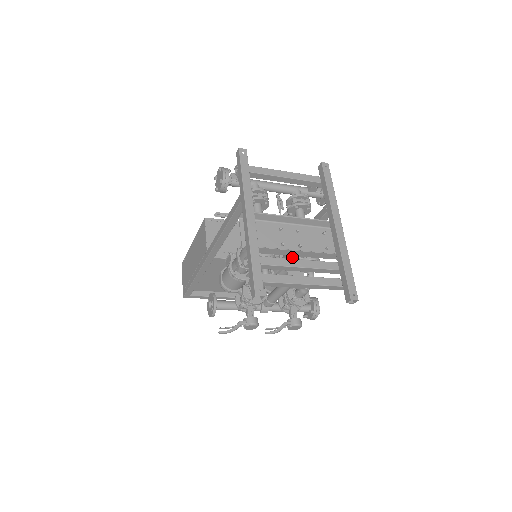
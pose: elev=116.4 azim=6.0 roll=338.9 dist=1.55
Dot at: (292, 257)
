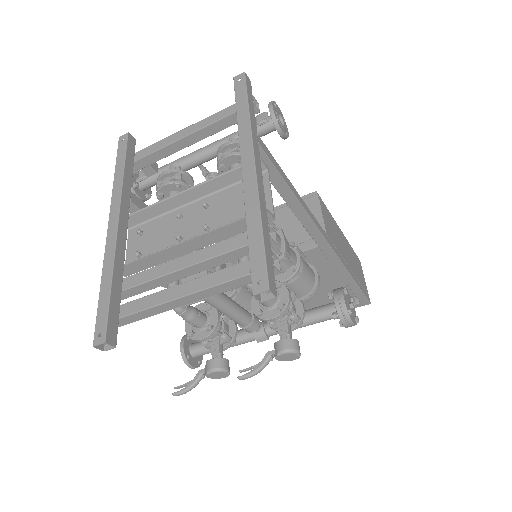
Dot at: occluded
